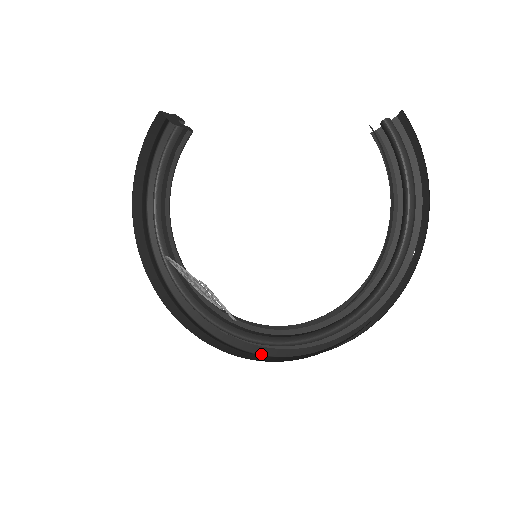
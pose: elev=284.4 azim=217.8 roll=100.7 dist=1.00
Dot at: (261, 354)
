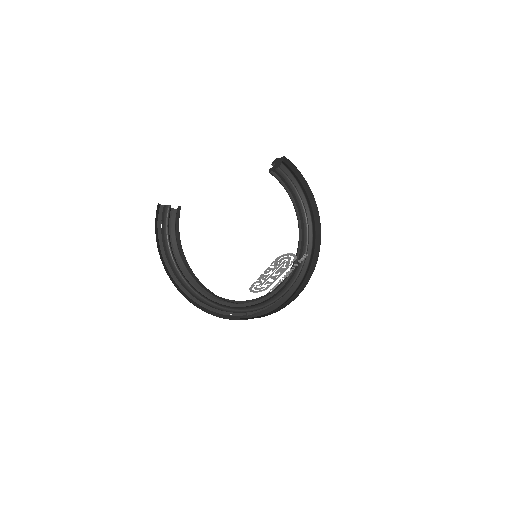
Dot at: (275, 308)
